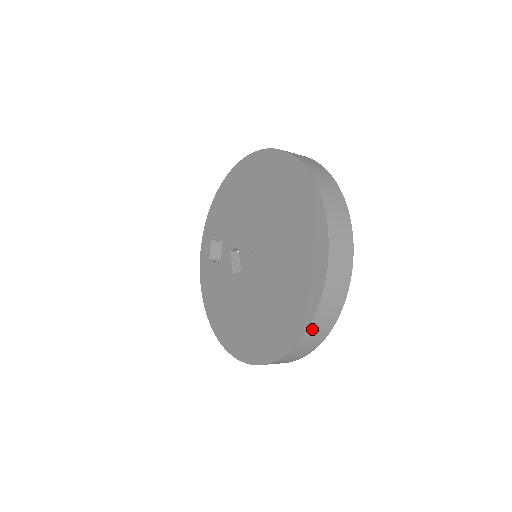
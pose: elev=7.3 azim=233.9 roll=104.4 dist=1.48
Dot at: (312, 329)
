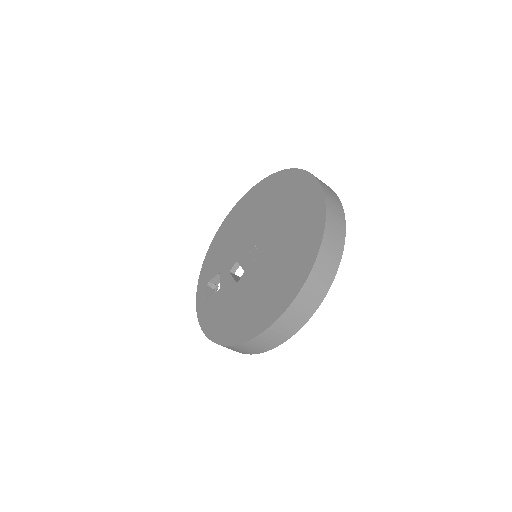
Dot at: (326, 242)
